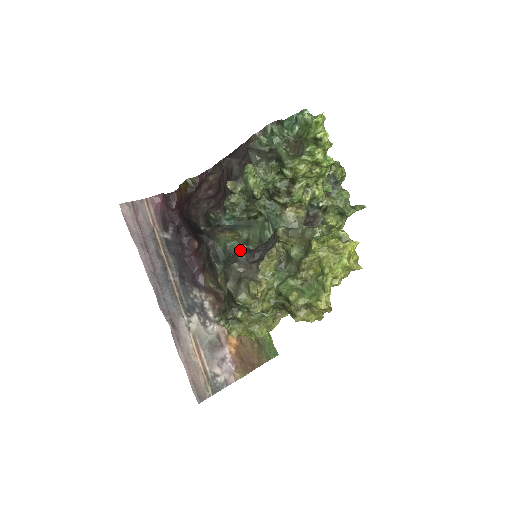
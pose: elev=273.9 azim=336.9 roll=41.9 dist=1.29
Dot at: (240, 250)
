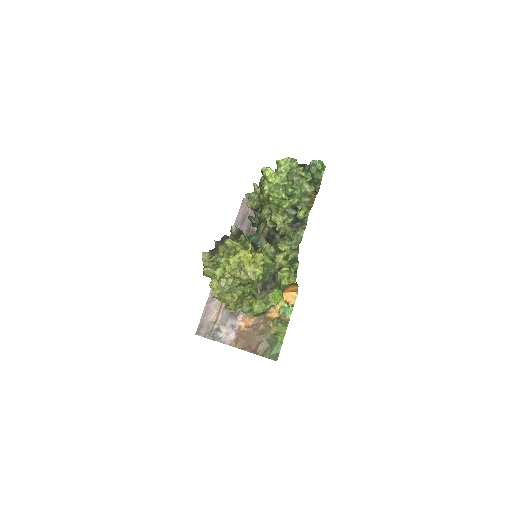
Dot at: (224, 235)
